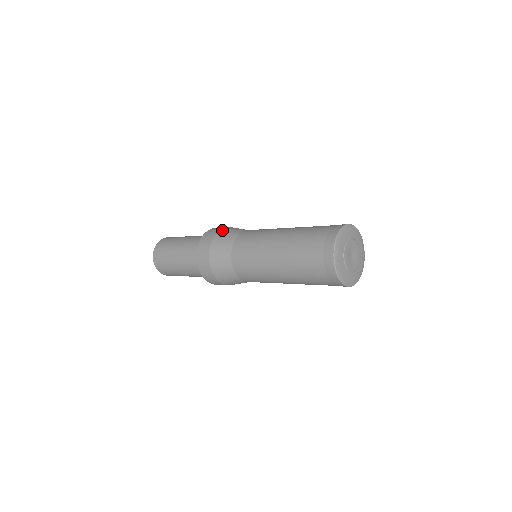
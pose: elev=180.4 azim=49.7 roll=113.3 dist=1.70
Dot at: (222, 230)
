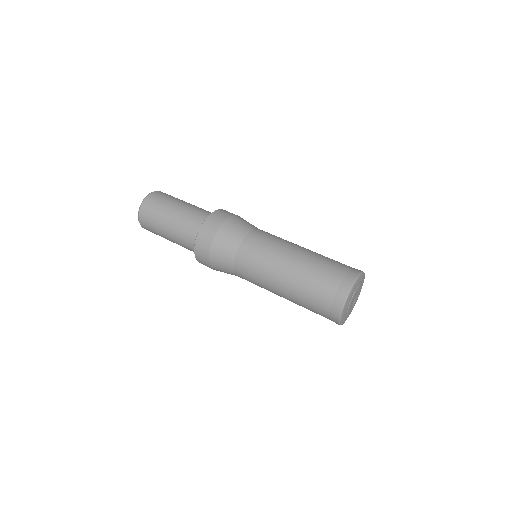
Dot at: (237, 216)
